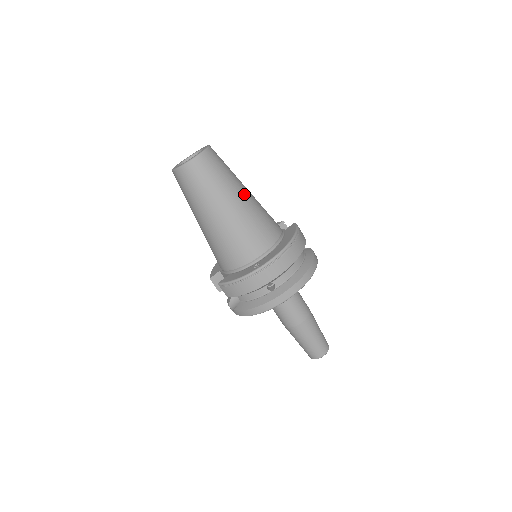
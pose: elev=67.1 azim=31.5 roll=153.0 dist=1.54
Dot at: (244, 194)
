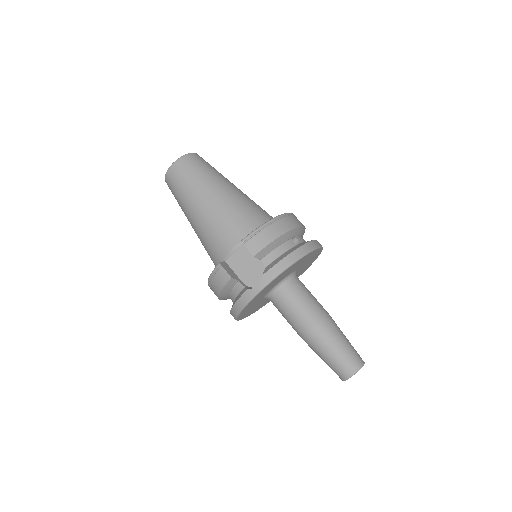
Dot at: occluded
